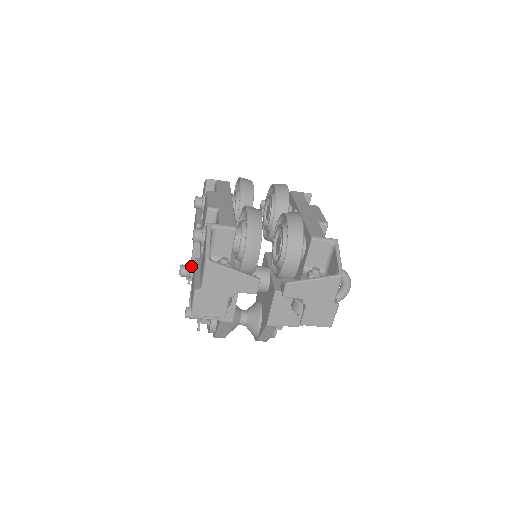
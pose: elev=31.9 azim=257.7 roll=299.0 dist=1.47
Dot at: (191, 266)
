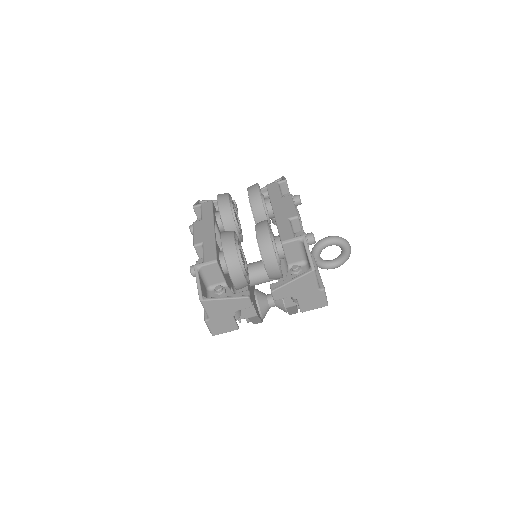
Dot at: occluded
